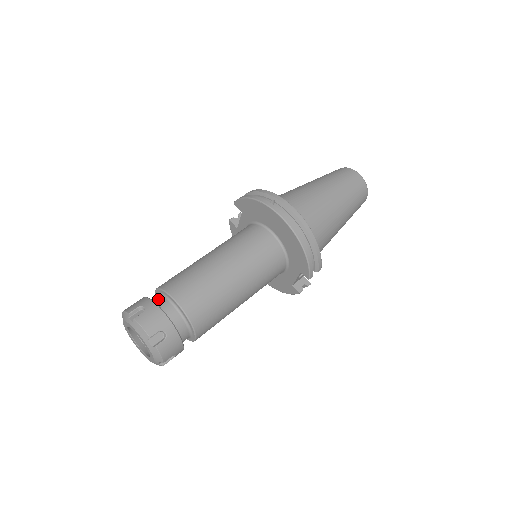
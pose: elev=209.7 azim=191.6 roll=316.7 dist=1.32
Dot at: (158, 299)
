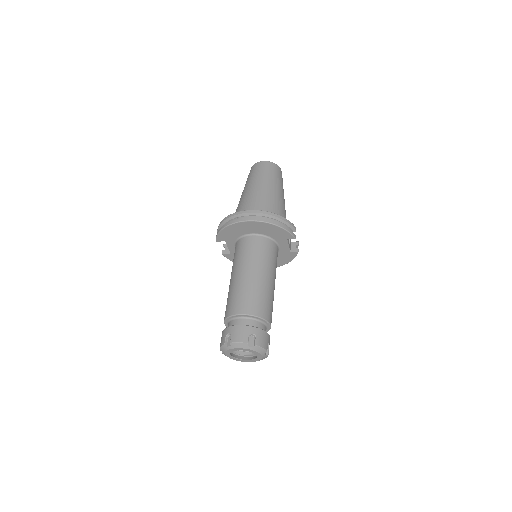
Dot at: (231, 324)
